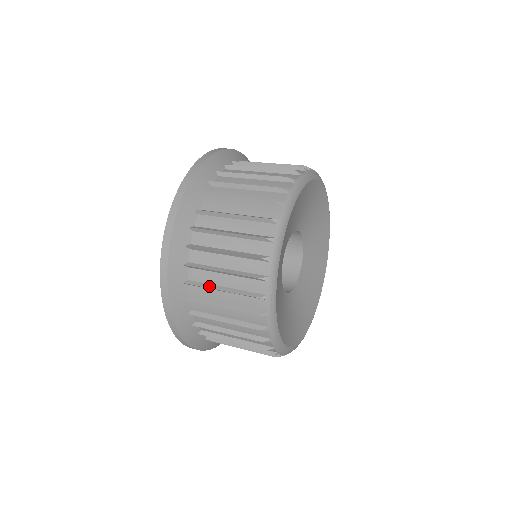
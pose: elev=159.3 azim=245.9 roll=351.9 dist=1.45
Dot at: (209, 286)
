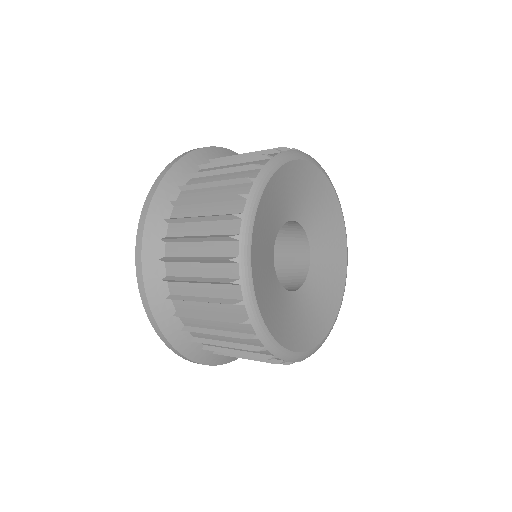
Dot at: (184, 237)
